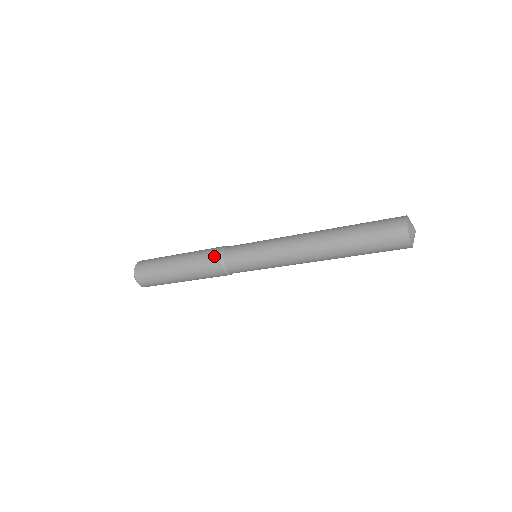
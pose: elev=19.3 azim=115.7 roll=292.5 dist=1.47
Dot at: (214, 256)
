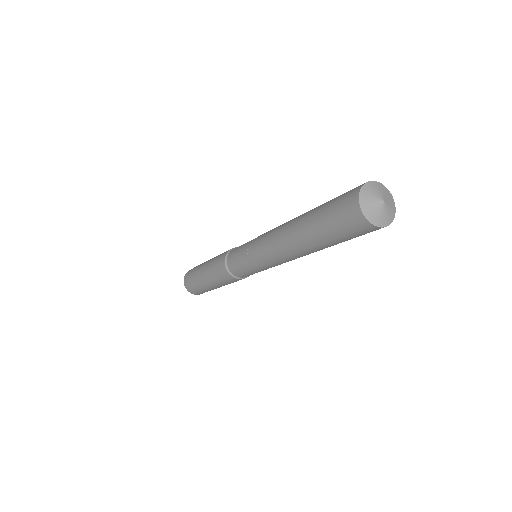
Dot at: (225, 275)
